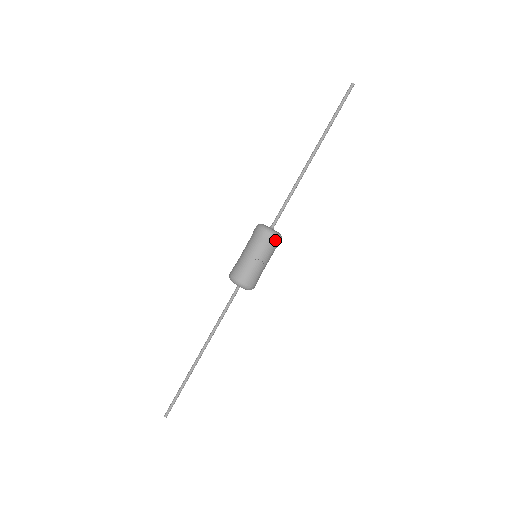
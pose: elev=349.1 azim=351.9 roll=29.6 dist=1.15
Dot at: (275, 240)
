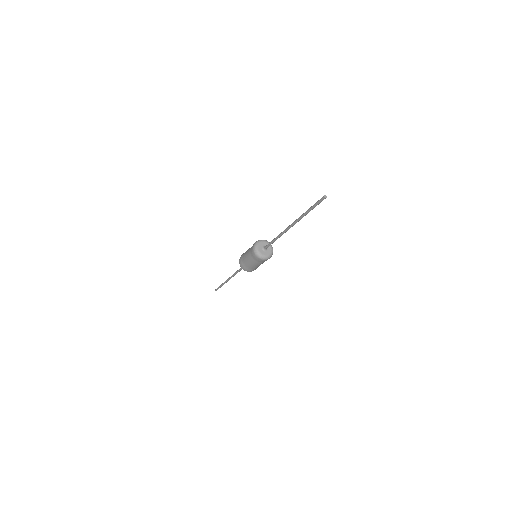
Dot at: (258, 259)
